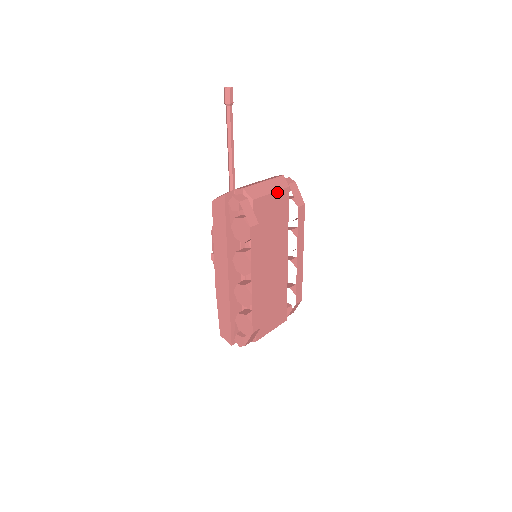
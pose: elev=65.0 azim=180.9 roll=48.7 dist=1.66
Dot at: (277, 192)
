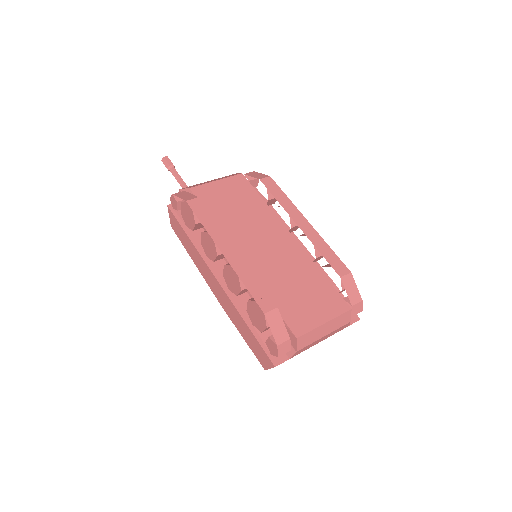
Dot at: (225, 179)
